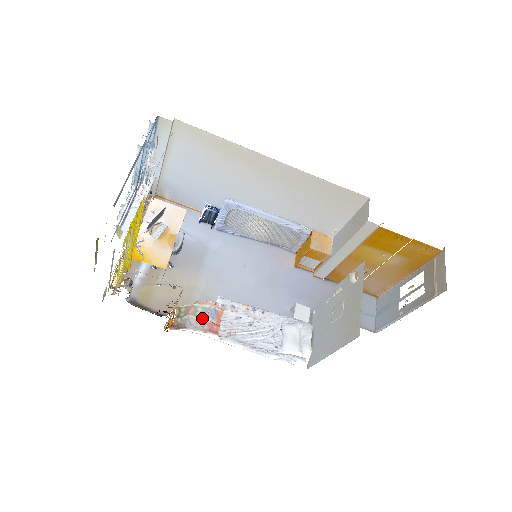
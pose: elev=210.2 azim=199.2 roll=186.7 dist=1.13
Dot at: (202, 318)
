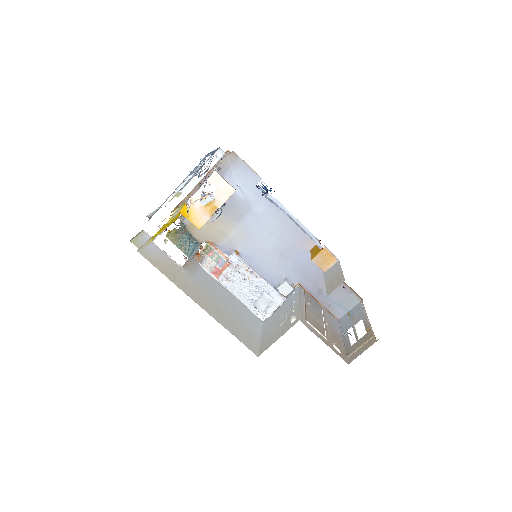
Dot at: (214, 262)
